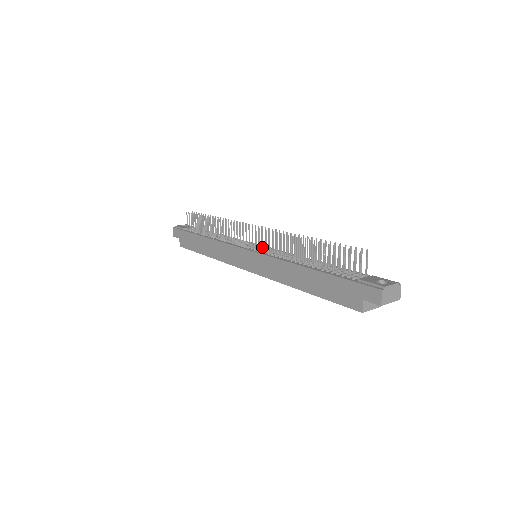
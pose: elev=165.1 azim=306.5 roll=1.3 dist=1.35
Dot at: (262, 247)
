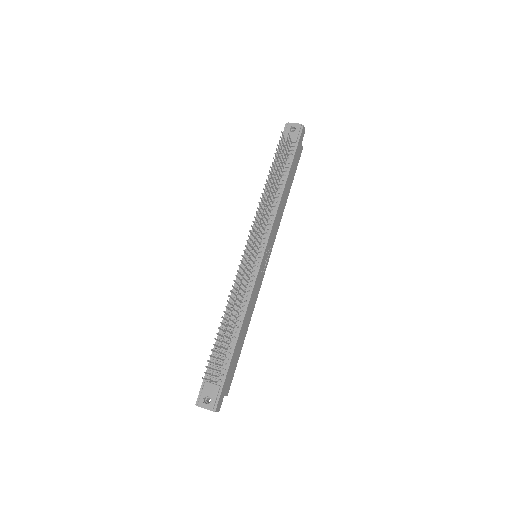
Dot at: (245, 265)
